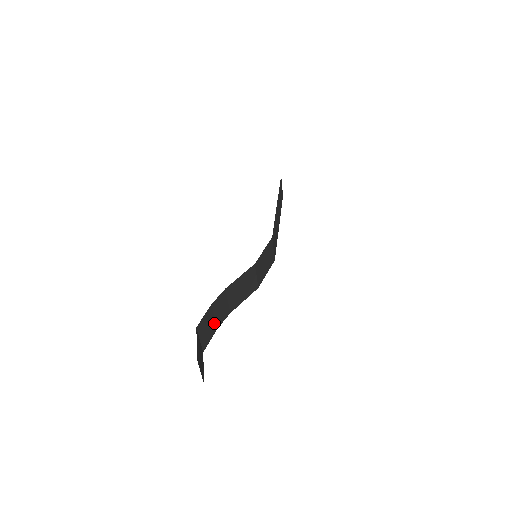
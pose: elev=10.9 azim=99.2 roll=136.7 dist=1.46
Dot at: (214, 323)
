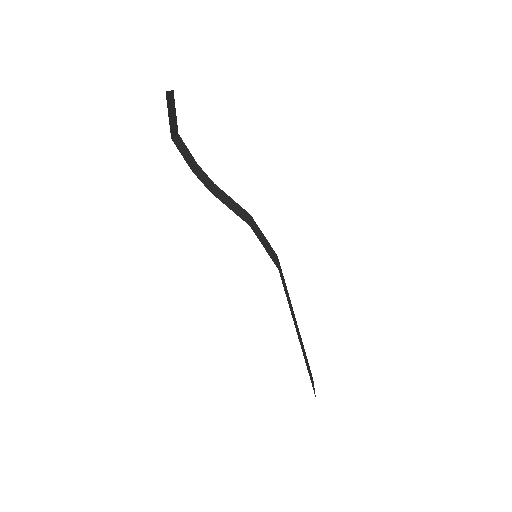
Dot at: (192, 166)
